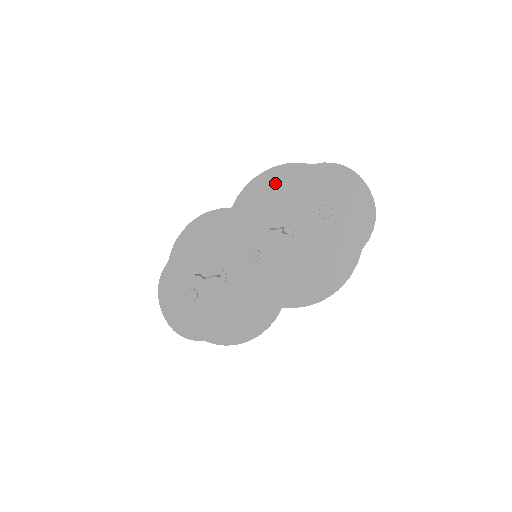
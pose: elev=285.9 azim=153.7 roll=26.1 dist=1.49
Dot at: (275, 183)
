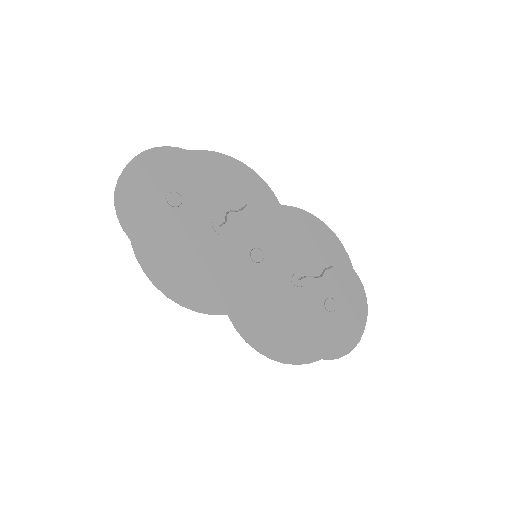
Dot at: (323, 240)
